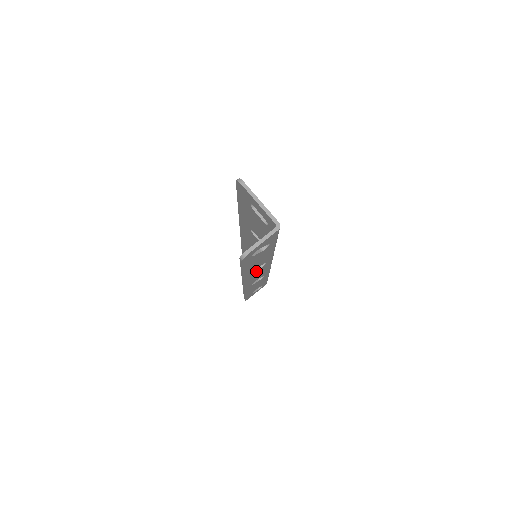
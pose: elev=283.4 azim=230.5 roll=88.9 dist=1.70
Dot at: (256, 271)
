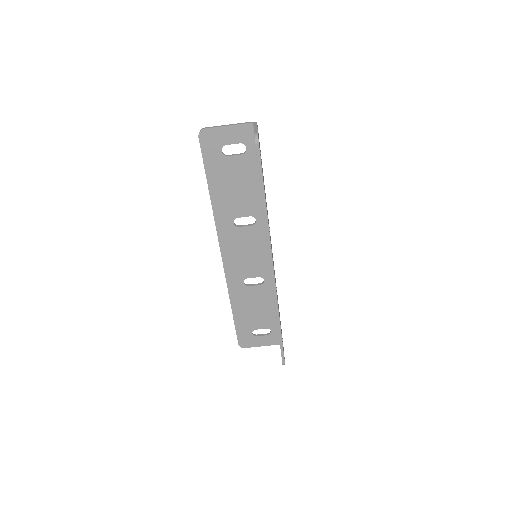
Dot at: occluded
